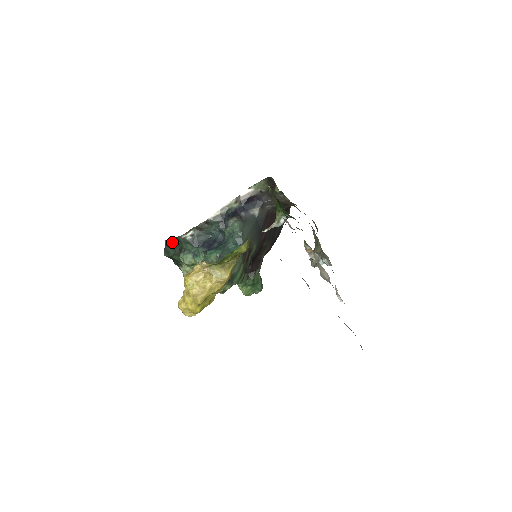
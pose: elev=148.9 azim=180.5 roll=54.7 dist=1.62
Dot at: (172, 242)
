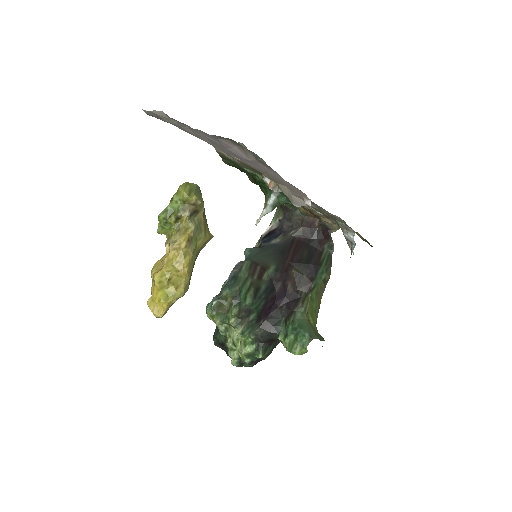
Dot at: occluded
